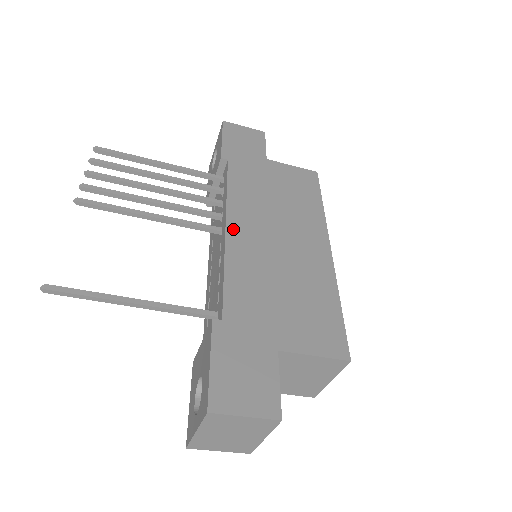
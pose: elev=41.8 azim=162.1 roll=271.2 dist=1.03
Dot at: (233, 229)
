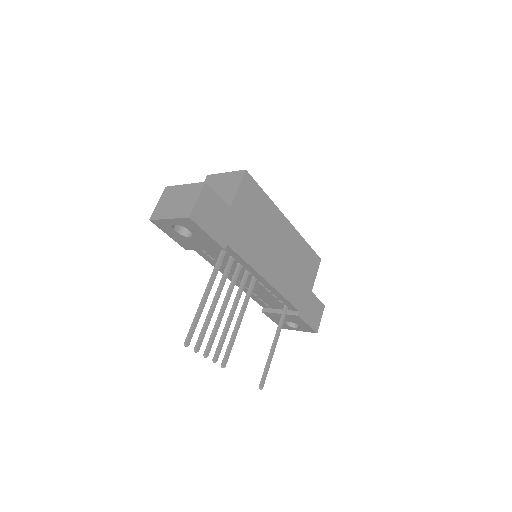
Dot at: (269, 278)
